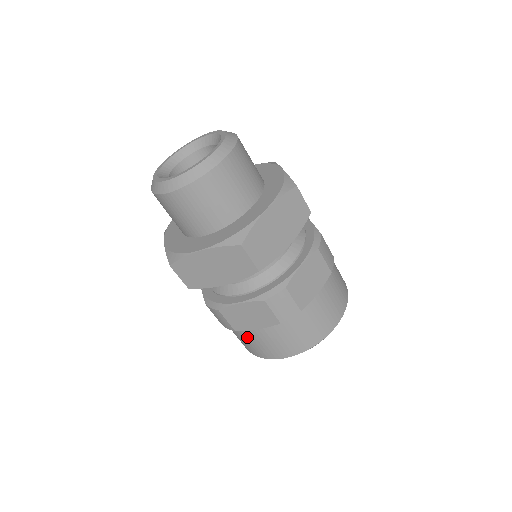
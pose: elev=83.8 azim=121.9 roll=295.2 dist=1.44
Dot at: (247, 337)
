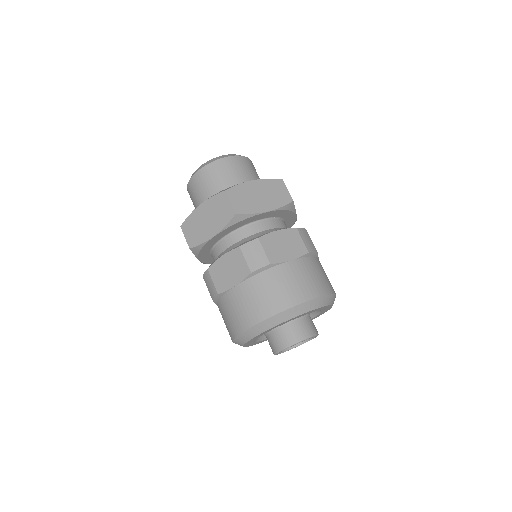
Dot at: (228, 304)
